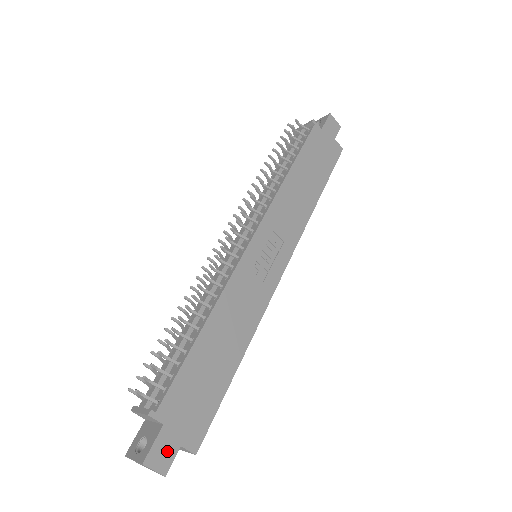
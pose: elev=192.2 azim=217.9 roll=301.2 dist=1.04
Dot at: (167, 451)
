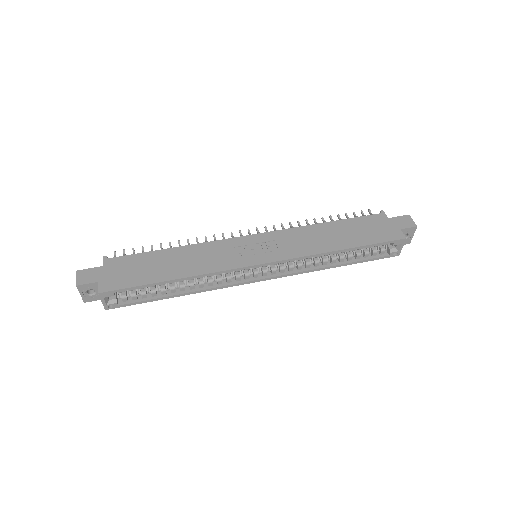
Dot at: (91, 277)
